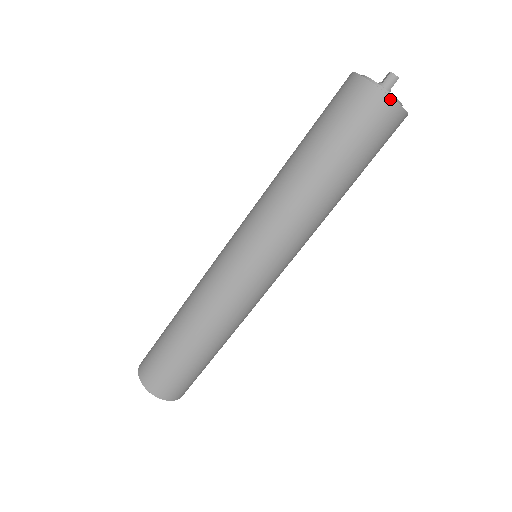
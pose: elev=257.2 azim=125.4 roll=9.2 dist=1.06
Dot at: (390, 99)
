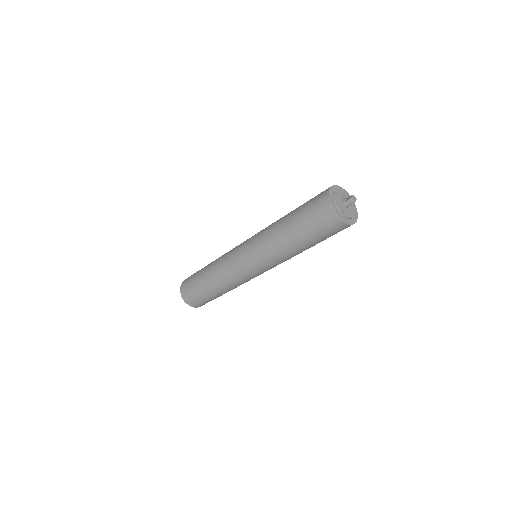
Dot at: (340, 219)
